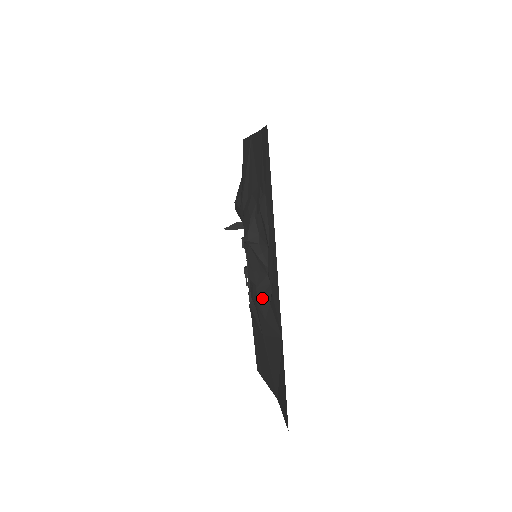
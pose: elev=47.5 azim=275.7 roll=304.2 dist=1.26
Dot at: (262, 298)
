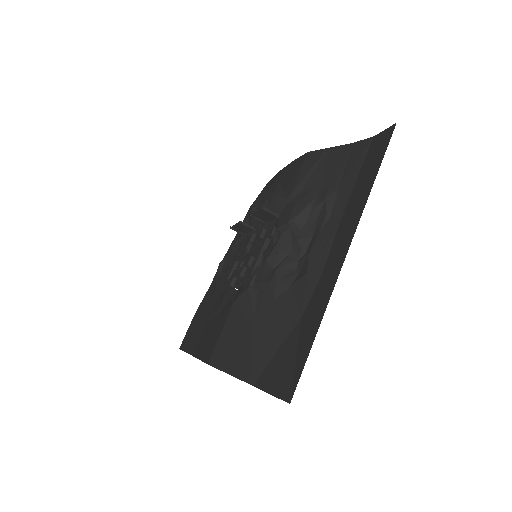
Dot at: (281, 279)
